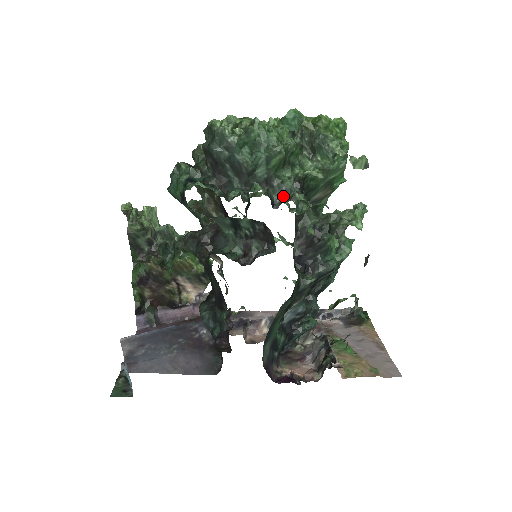
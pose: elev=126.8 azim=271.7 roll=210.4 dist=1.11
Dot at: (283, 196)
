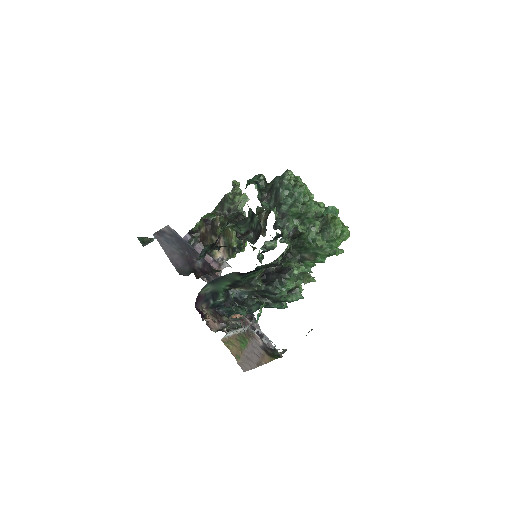
Dot at: occluded
